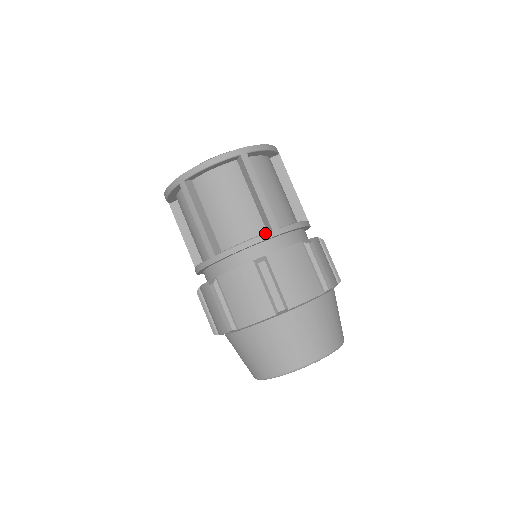
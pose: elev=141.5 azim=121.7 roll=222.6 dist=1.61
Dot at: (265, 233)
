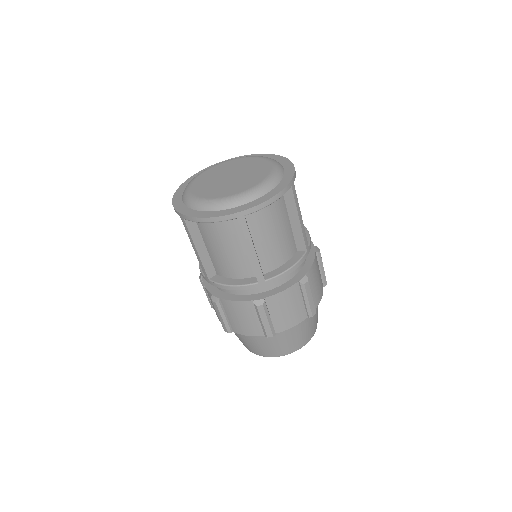
Dot at: (304, 255)
